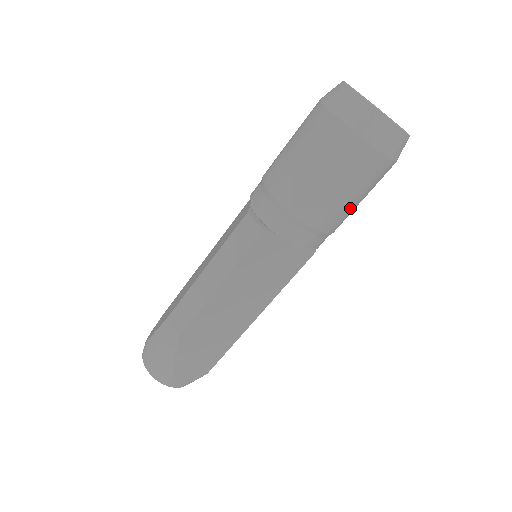
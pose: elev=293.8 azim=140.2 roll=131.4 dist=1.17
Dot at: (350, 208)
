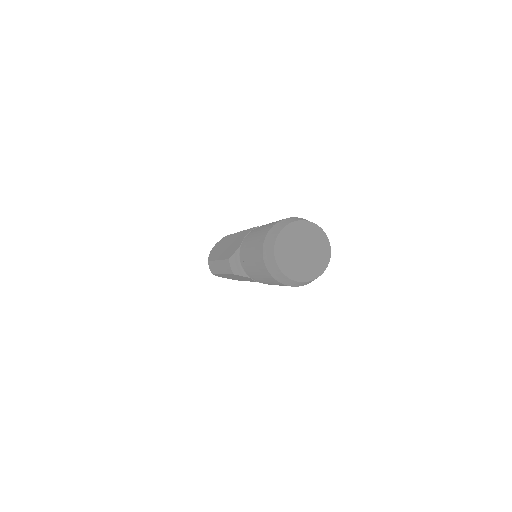
Dot at: occluded
